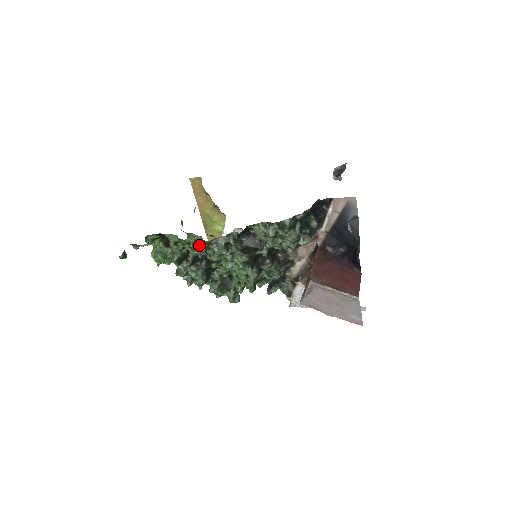
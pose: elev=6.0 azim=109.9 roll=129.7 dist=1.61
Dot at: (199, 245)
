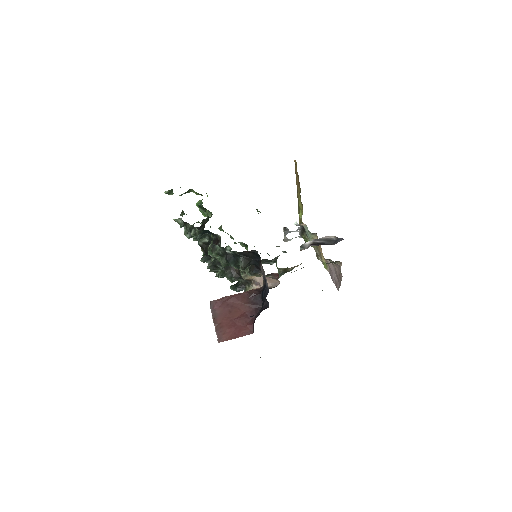
Dot at: (180, 219)
